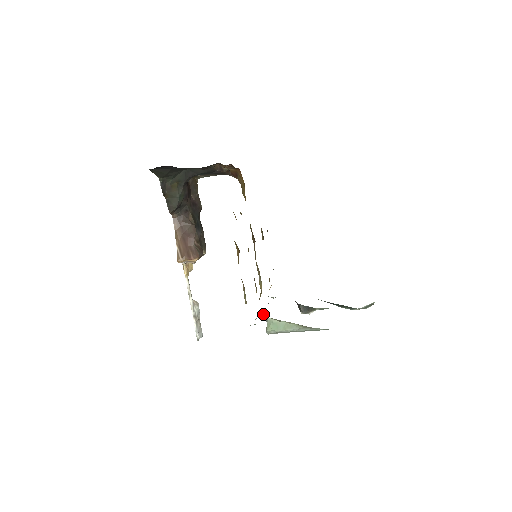
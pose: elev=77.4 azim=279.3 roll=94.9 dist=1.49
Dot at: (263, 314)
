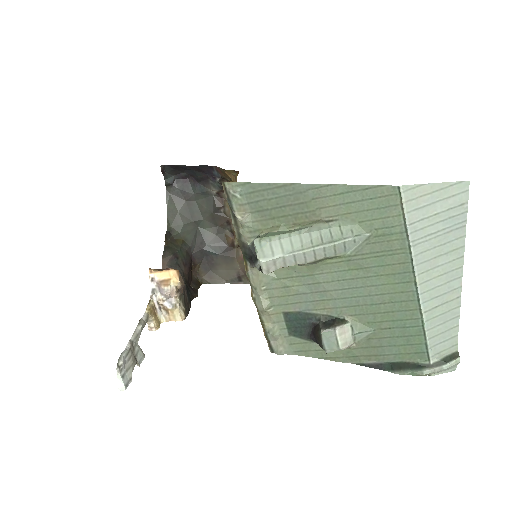
Dot at: (254, 239)
